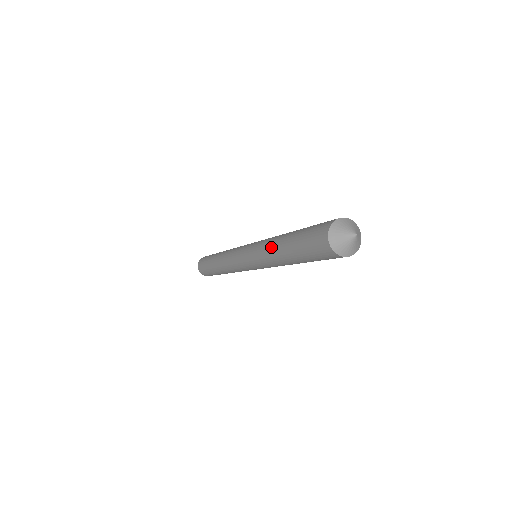
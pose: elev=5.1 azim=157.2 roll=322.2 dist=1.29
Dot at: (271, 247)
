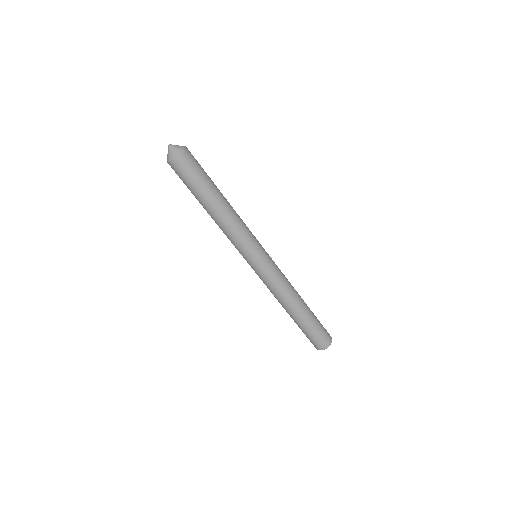
Dot at: occluded
